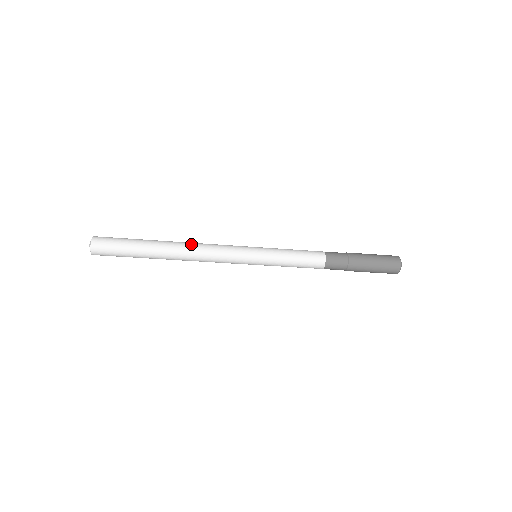
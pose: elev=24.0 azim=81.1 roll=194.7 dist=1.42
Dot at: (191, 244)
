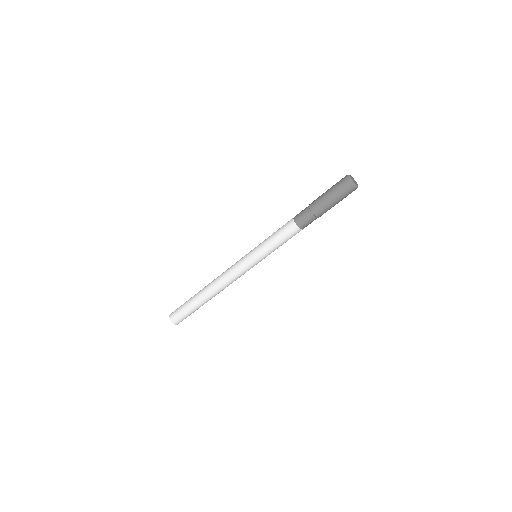
Dot at: (215, 280)
